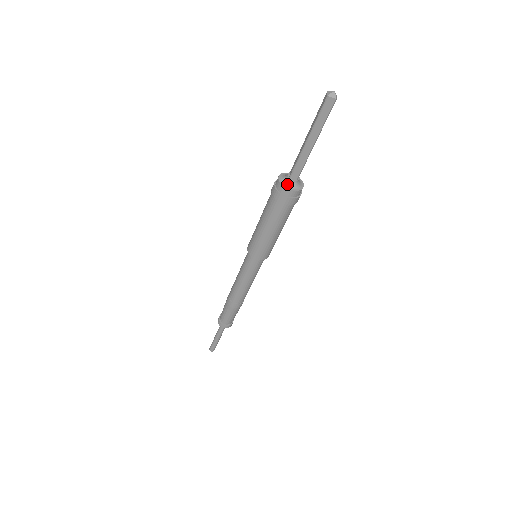
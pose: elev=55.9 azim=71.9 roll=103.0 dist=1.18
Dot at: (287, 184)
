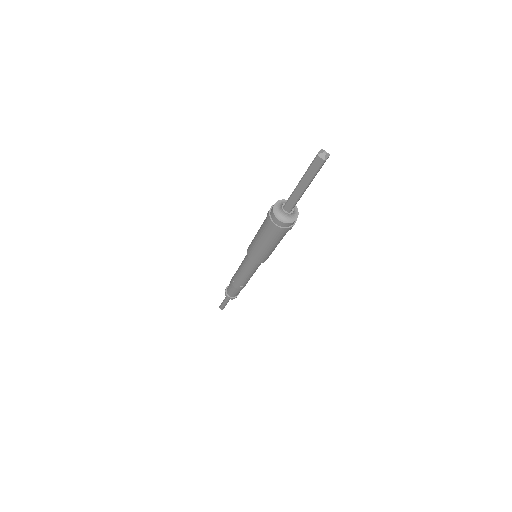
Dot at: (278, 213)
